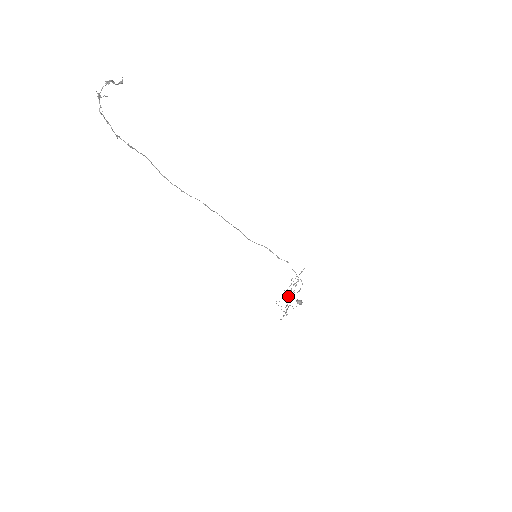
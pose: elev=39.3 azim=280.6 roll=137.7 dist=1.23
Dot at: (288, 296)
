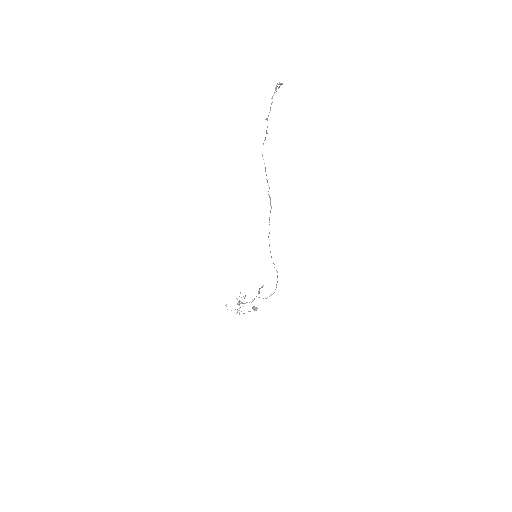
Dot at: (242, 302)
